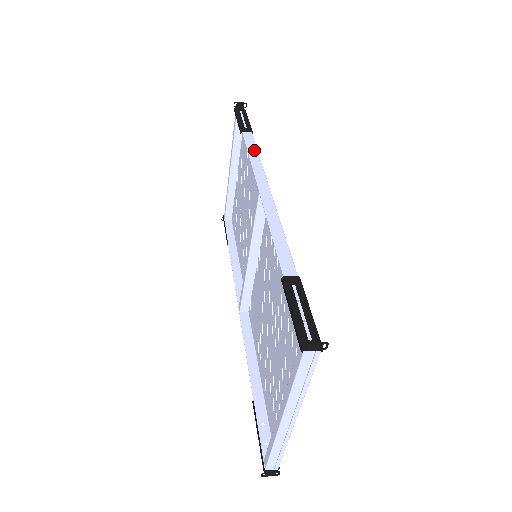
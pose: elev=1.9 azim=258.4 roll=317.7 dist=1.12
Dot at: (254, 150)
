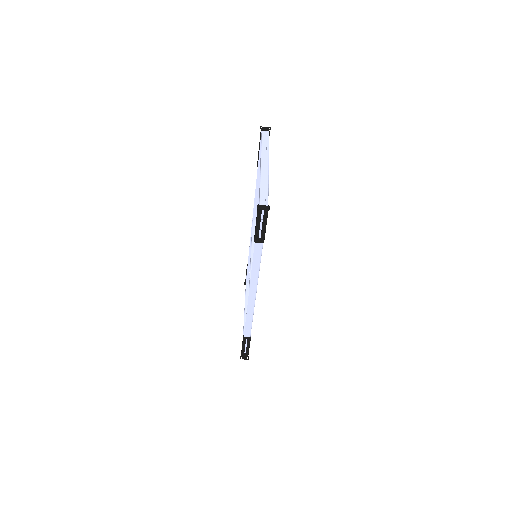
Dot at: occluded
